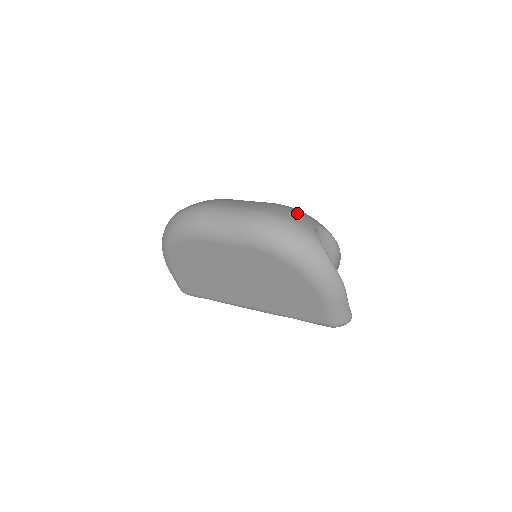
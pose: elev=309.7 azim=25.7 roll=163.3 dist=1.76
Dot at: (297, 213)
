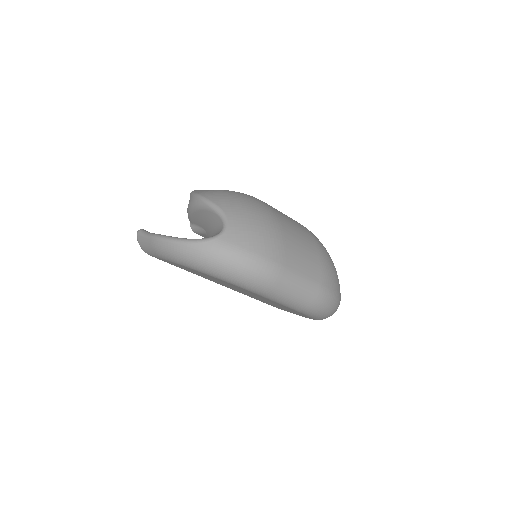
Dot at: occluded
